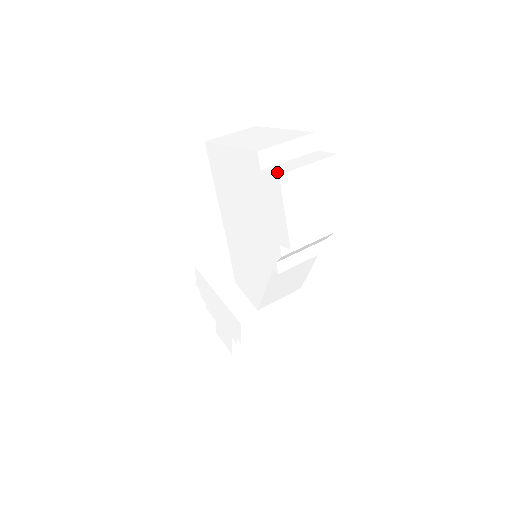
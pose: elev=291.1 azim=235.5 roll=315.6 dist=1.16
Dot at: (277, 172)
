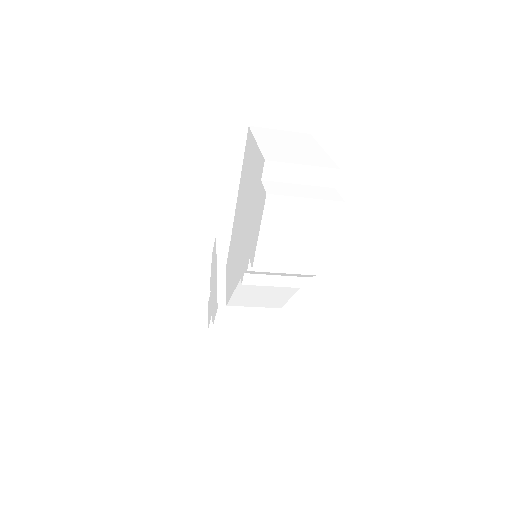
Dot at: (270, 190)
